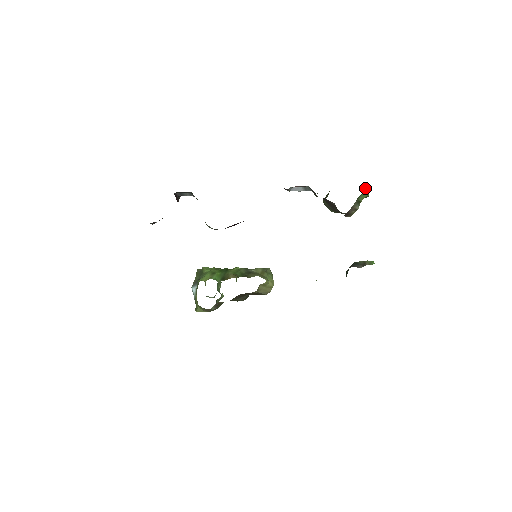
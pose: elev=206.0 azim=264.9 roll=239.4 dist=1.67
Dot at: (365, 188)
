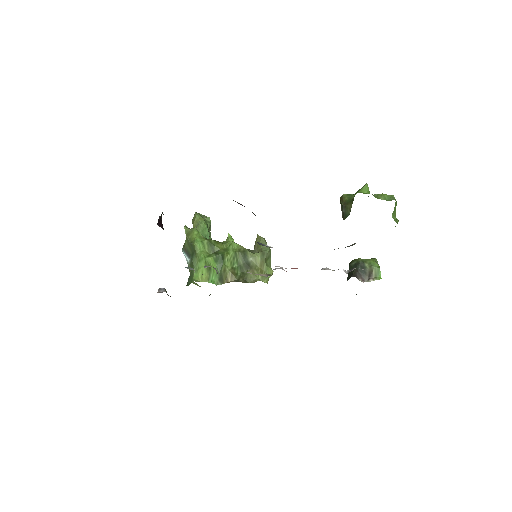
Dot at: occluded
